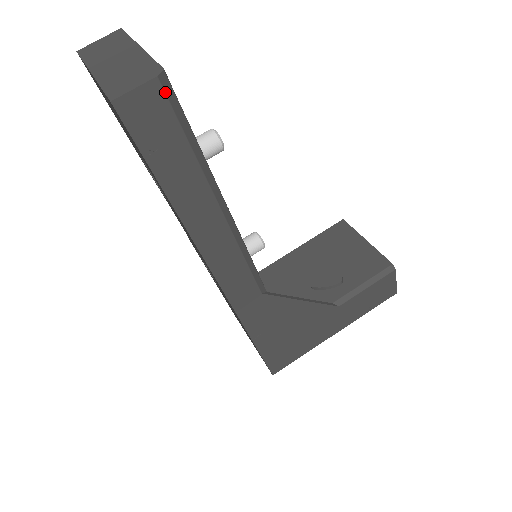
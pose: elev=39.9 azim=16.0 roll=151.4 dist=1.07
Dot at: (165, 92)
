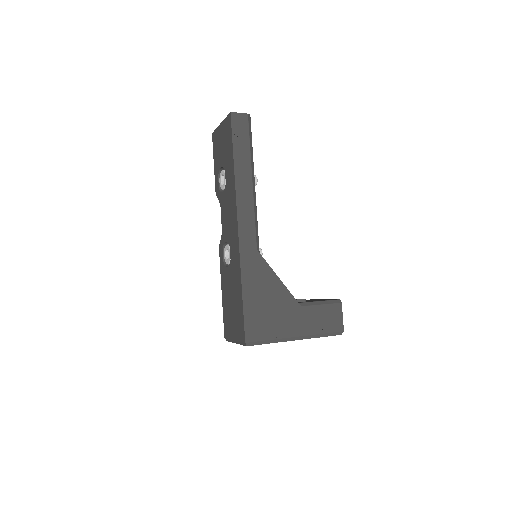
Dot at: (248, 120)
